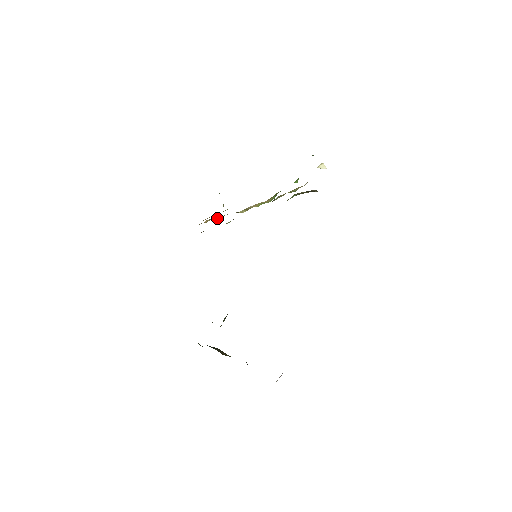
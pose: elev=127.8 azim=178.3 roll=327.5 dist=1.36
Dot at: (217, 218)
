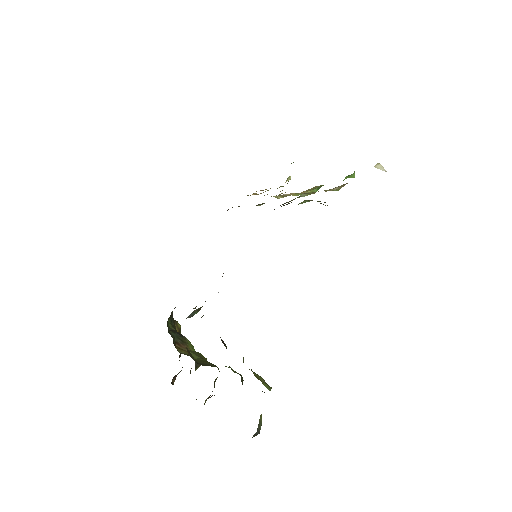
Dot at: occluded
